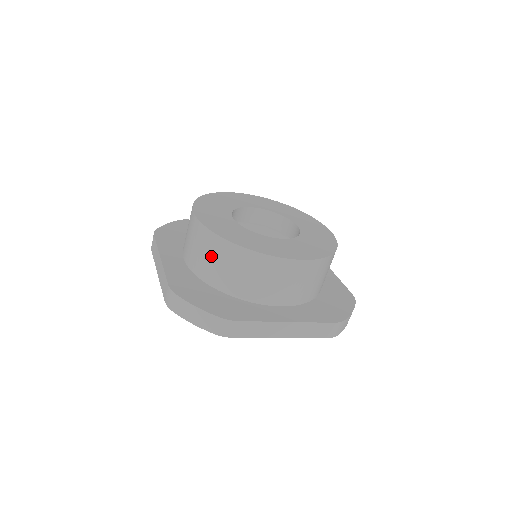
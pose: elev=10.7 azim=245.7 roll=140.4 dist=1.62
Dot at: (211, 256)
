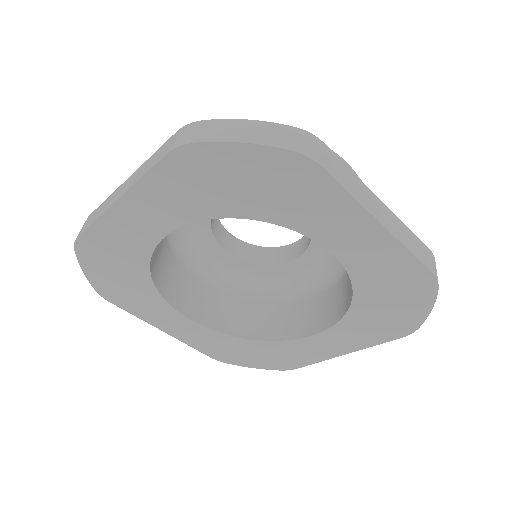
Dot at: occluded
